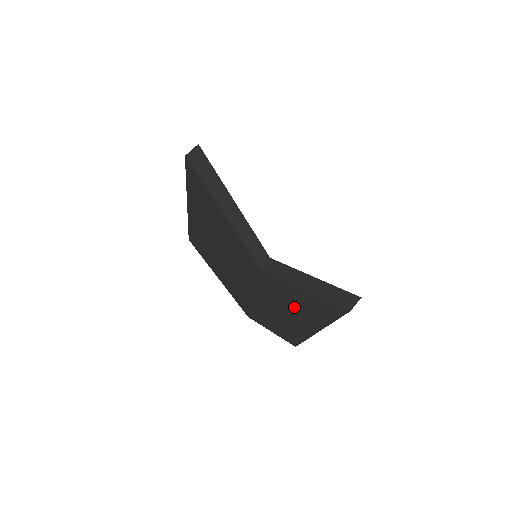
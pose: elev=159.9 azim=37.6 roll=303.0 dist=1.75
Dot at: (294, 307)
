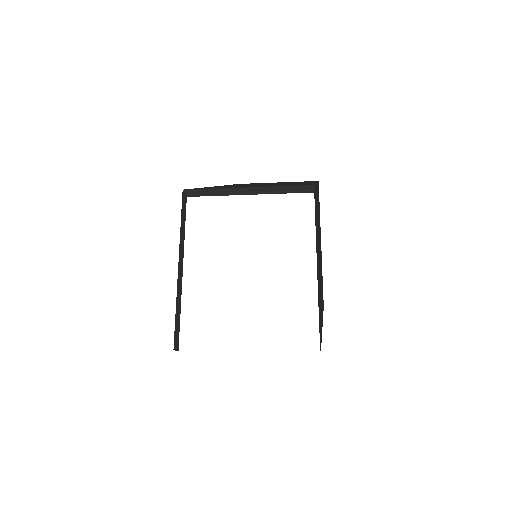
Dot at: occluded
